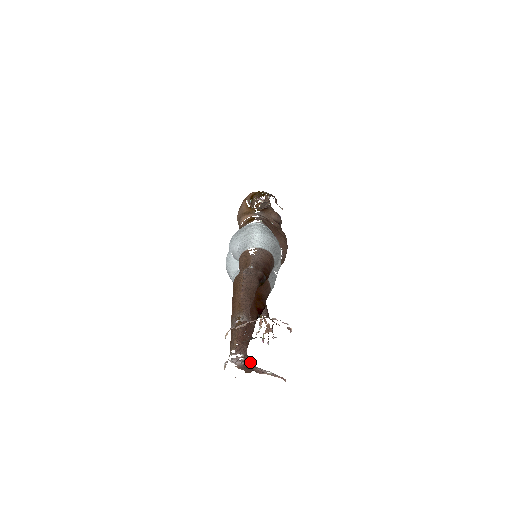
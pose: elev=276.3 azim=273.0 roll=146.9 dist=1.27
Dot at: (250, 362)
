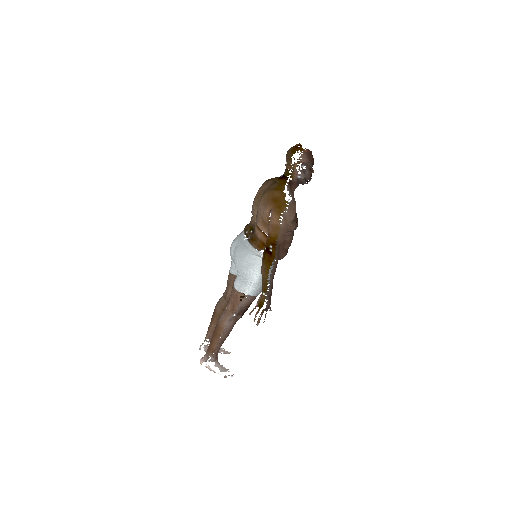
Dot at: occluded
